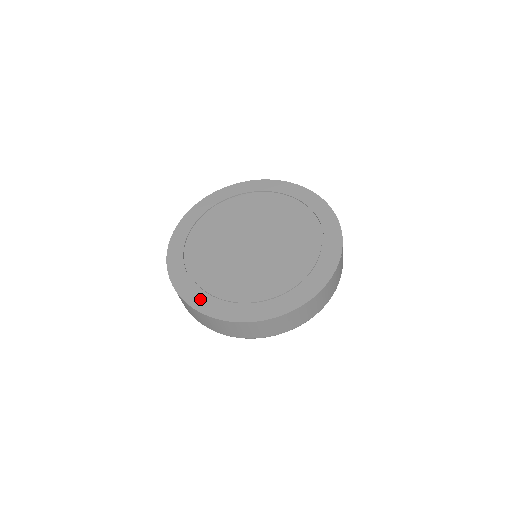
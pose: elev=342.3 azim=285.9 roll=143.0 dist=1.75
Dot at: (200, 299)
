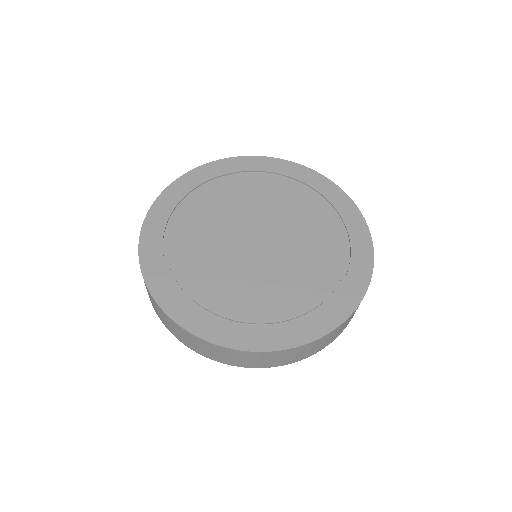
Dot at: (228, 332)
